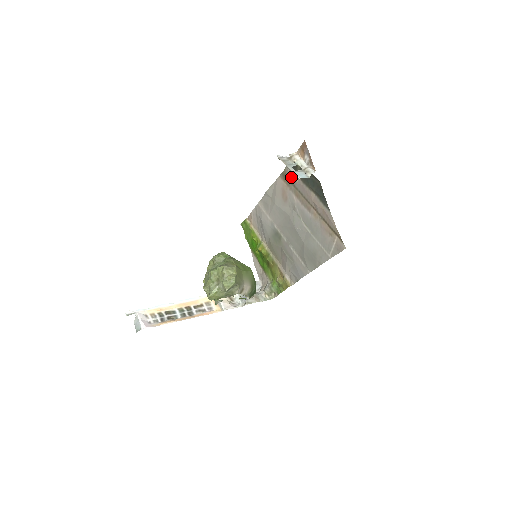
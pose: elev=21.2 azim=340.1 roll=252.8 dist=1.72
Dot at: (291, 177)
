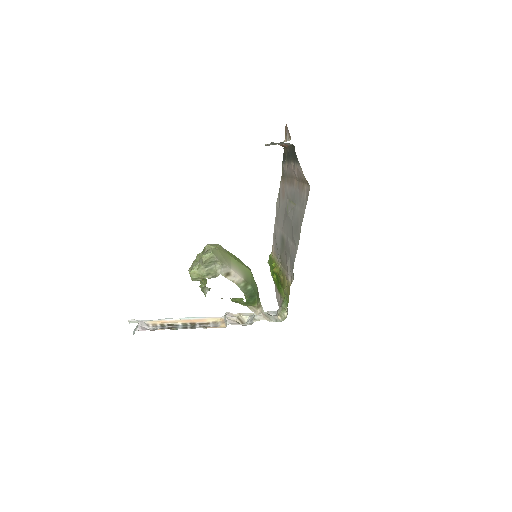
Dot at: (284, 169)
